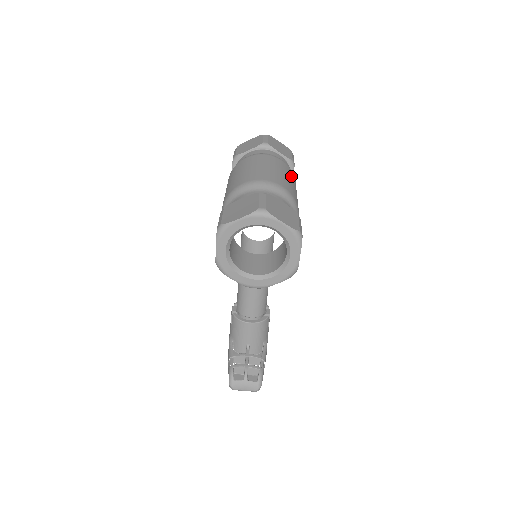
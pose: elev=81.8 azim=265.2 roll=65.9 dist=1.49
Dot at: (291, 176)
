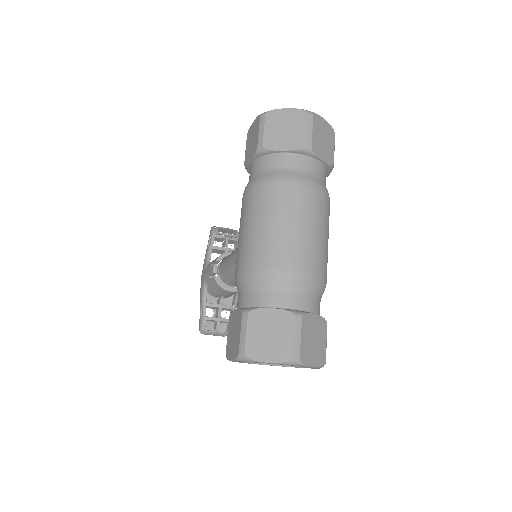
Dot at: (328, 220)
